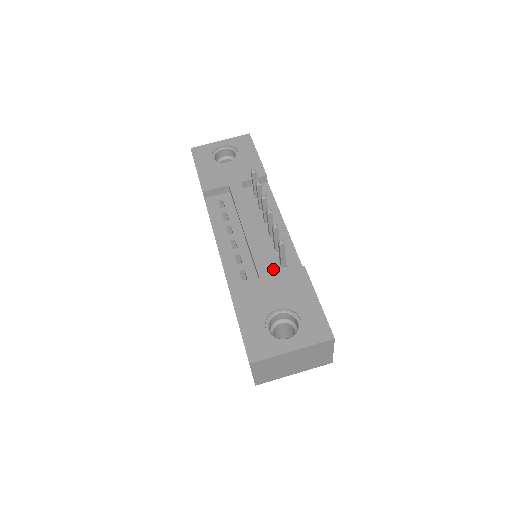
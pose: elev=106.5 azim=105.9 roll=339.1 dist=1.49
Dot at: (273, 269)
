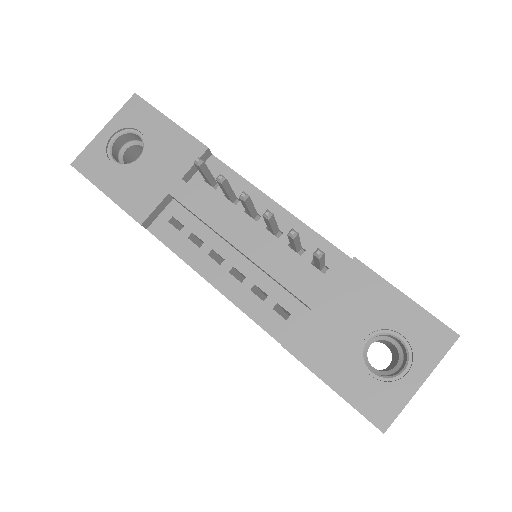
Dot at: (312, 280)
